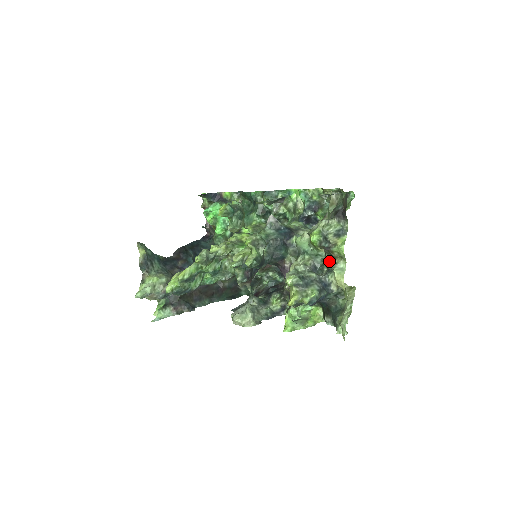
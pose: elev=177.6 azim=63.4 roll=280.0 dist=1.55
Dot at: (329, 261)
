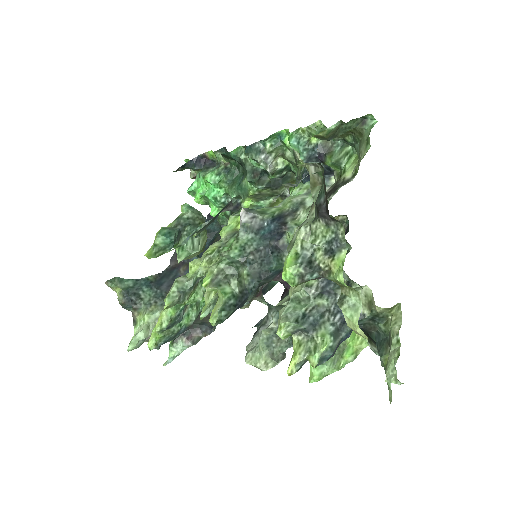
Dot at: (343, 272)
